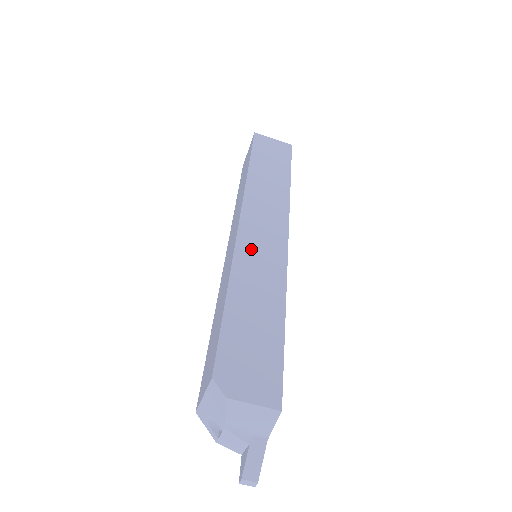
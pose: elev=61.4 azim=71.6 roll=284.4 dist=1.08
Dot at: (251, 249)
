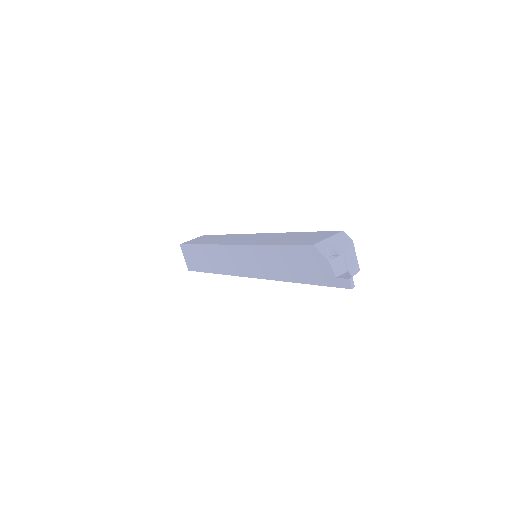
Dot at: occluded
